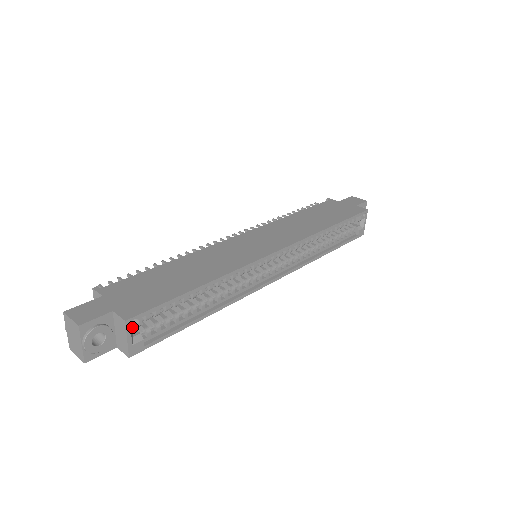
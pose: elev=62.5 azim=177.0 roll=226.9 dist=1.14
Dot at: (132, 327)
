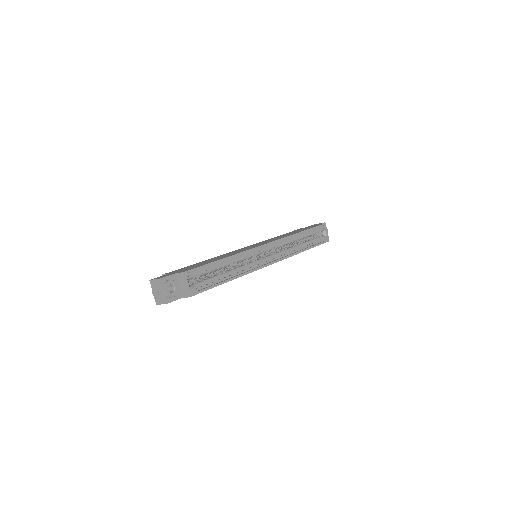
Dot at: (188, 277)
